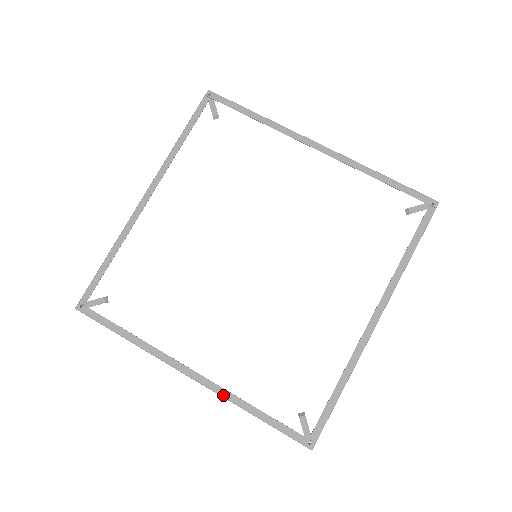
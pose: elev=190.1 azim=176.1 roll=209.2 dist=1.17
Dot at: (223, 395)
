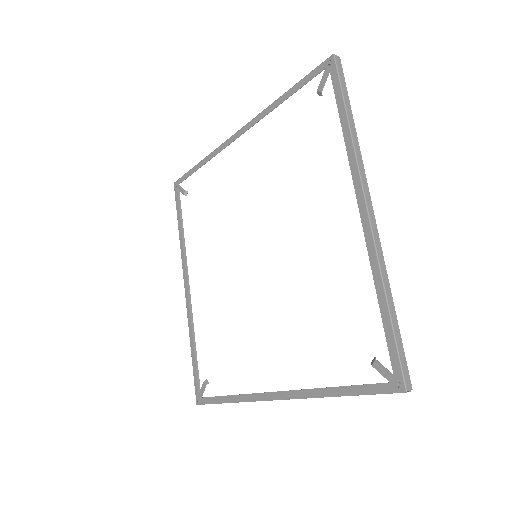
Dot at: (305, 396)
